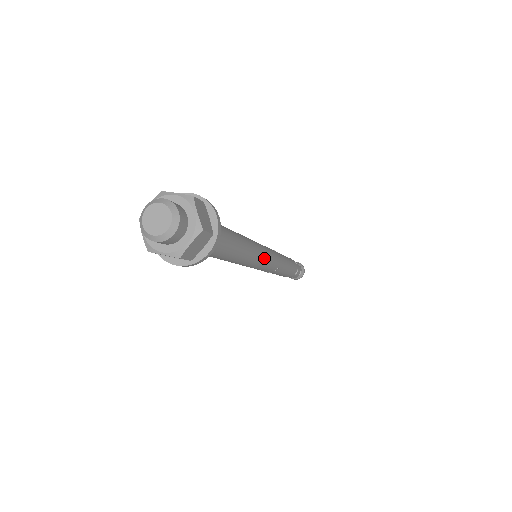
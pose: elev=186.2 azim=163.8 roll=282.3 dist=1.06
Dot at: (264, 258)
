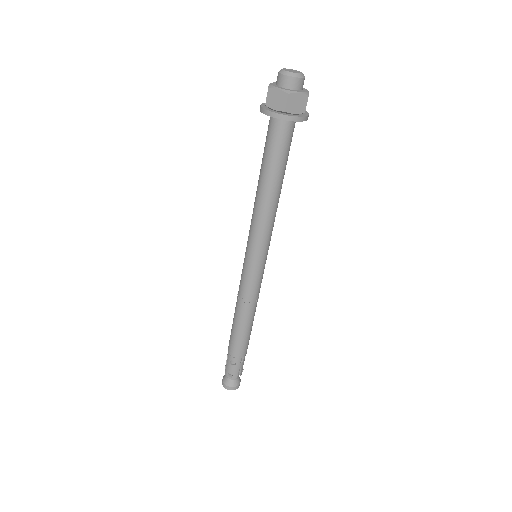
Dot at: occluded
